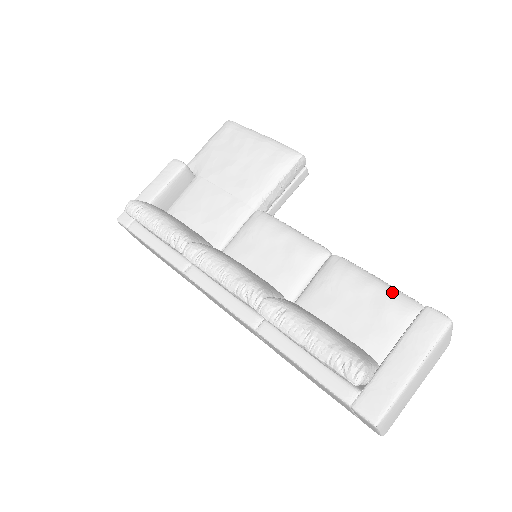
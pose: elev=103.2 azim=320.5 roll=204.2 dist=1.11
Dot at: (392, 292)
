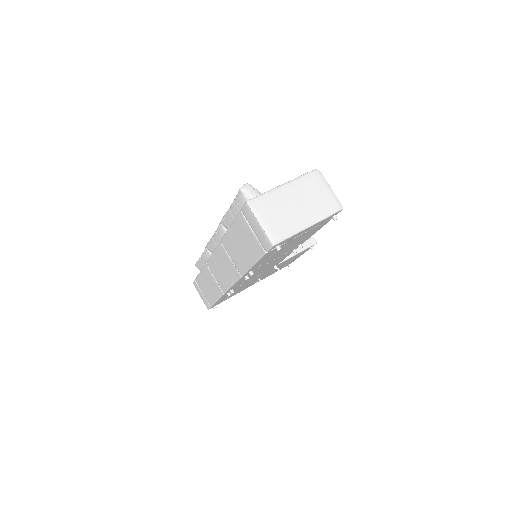
Dot at: occluded
